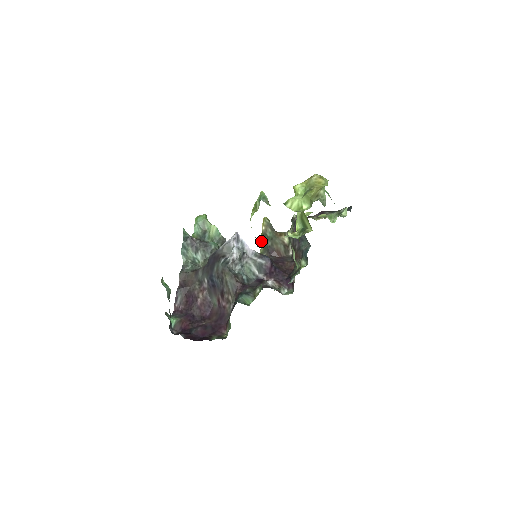
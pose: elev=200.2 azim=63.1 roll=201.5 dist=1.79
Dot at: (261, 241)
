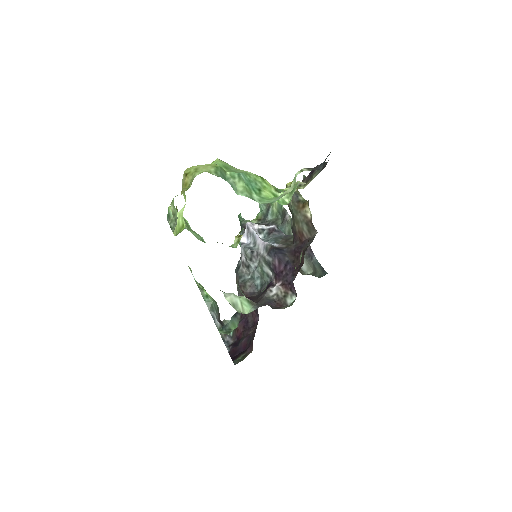
Dot at: occluded
